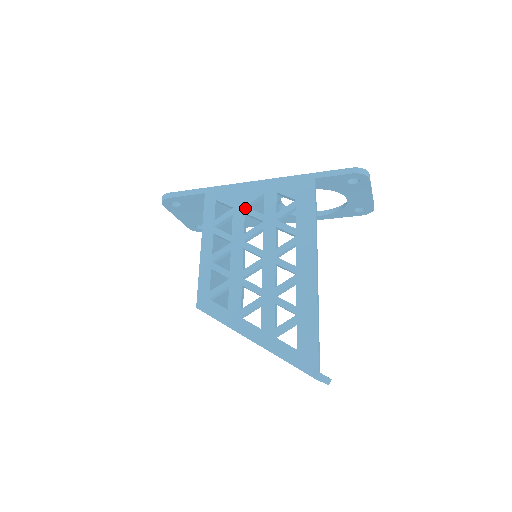
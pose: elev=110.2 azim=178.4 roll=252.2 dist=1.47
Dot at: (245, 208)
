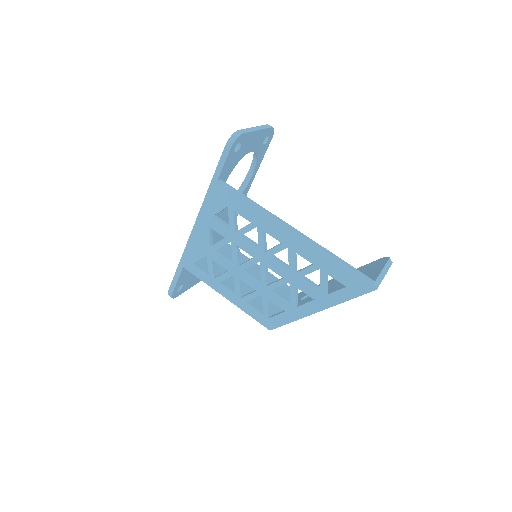
Dot at: (212, 248)
